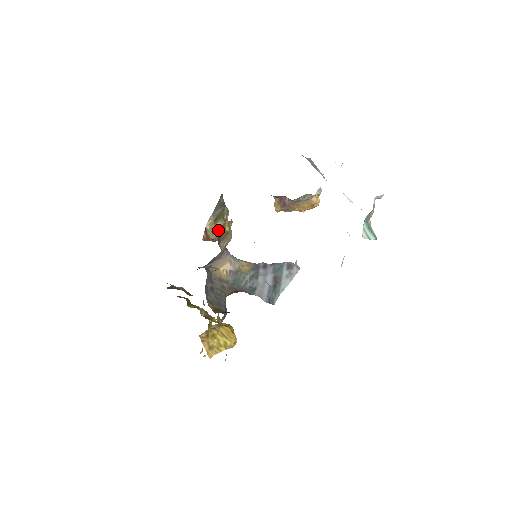
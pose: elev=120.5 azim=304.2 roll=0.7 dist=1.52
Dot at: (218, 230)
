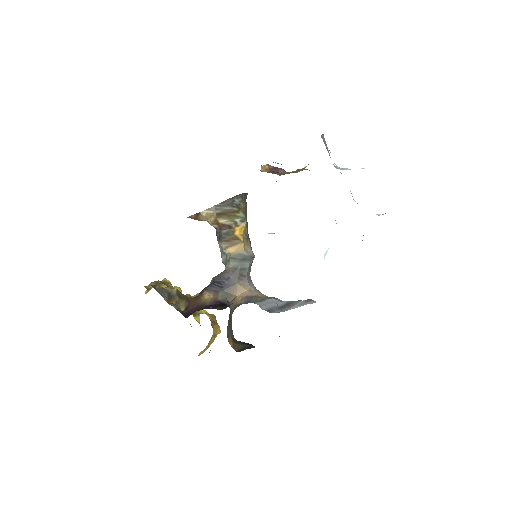
Dot at: (220, 226)
